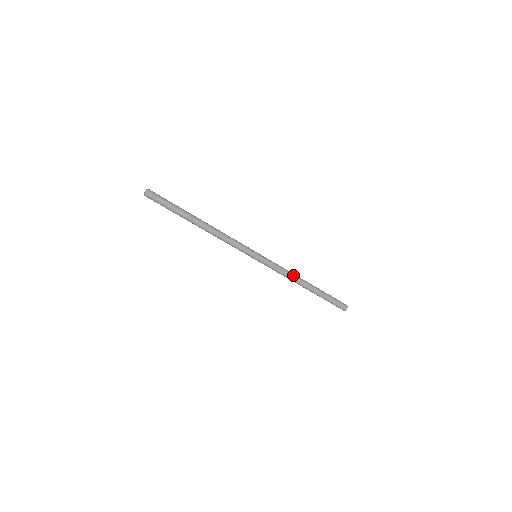
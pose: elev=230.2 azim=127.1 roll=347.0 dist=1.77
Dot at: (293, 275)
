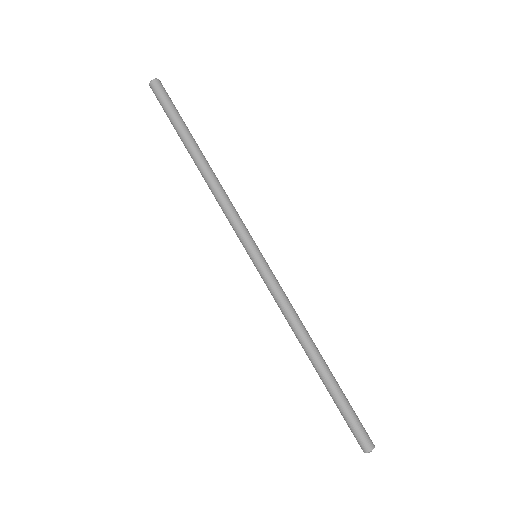
Dot at: (300, 322)
